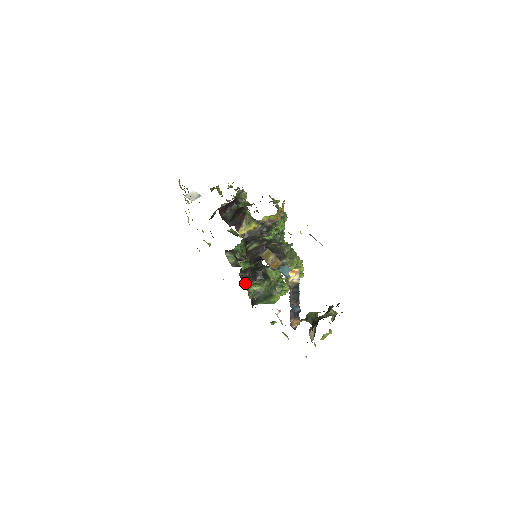
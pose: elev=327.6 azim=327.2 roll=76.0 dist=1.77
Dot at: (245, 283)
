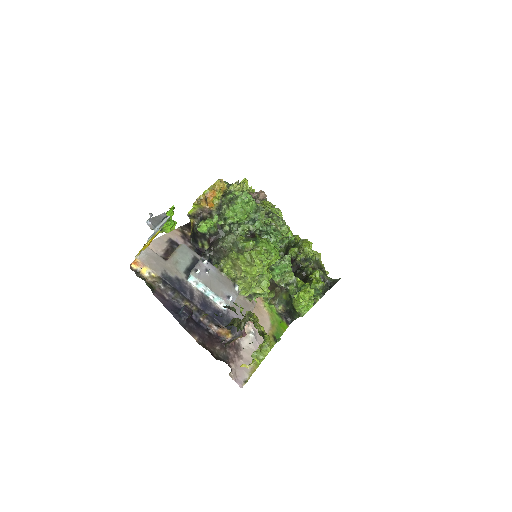
Dot at: occluded
